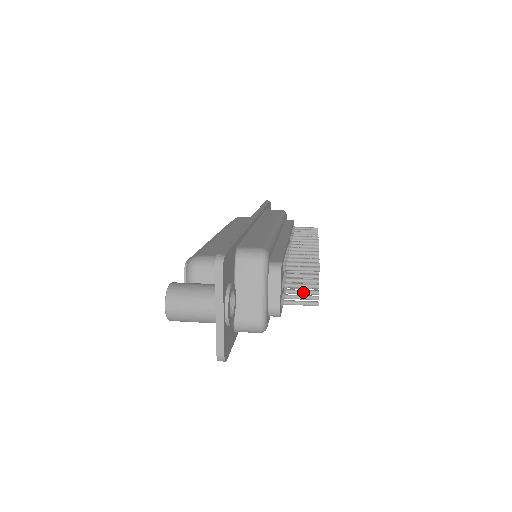
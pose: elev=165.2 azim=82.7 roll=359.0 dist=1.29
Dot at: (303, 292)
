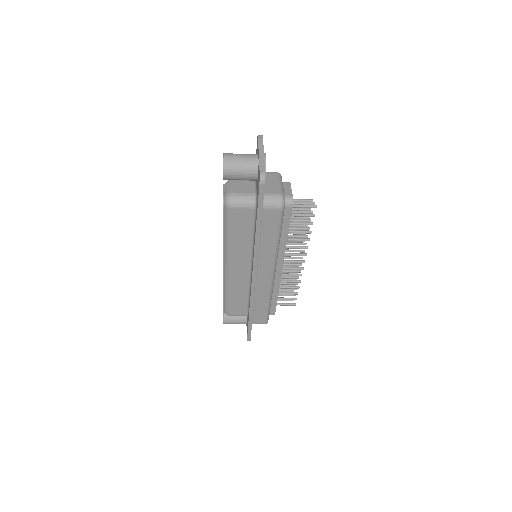
Dot at: (302, 222)
